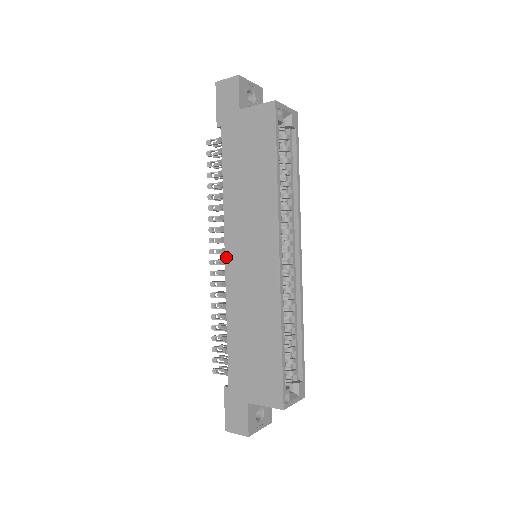
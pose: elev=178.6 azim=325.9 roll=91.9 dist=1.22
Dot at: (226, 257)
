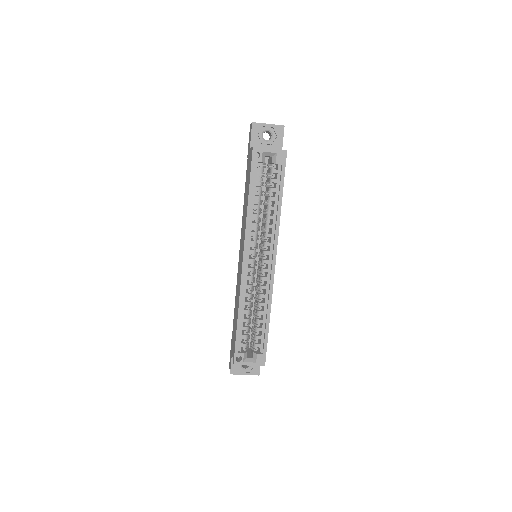
Dot at: (239, 252)
